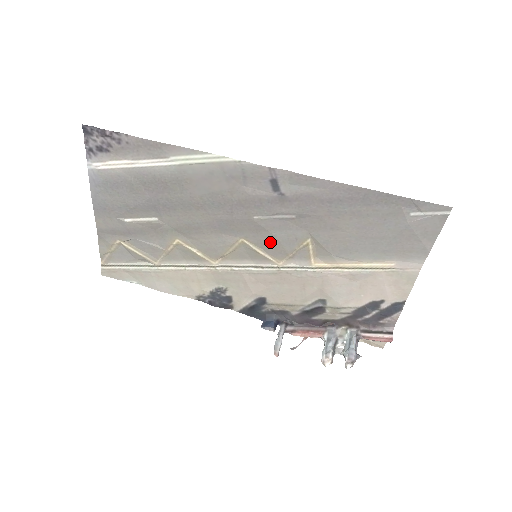
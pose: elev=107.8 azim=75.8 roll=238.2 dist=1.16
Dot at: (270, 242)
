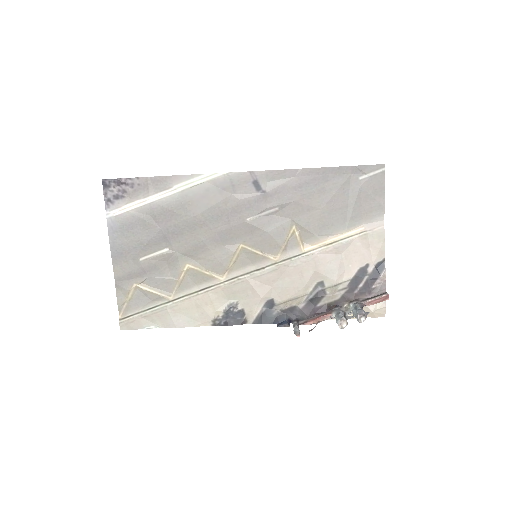
Dot at: (264, 240)
